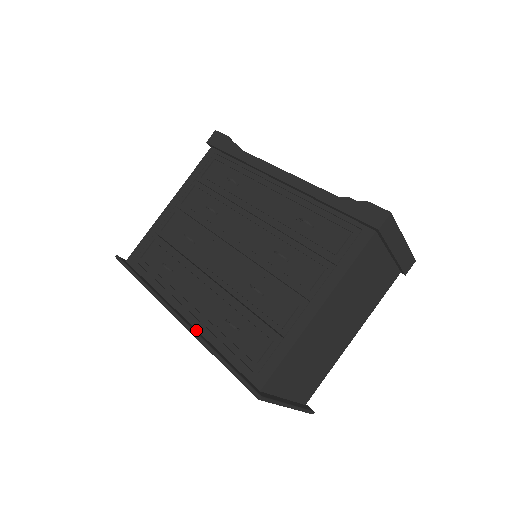
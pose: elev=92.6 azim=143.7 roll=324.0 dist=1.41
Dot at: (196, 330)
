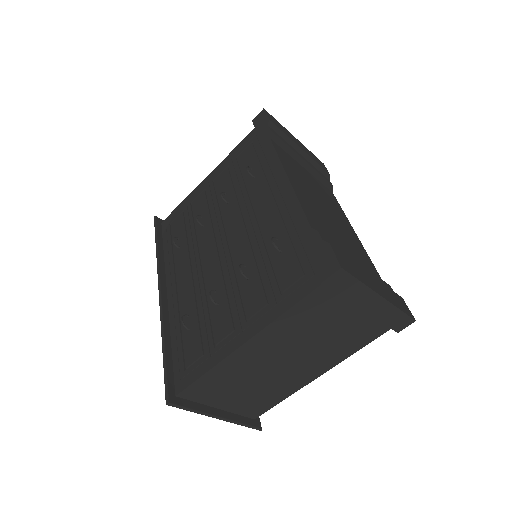
Dot at: (167, 313)
